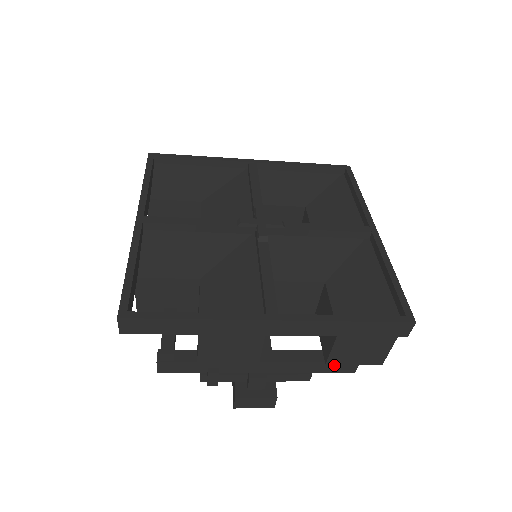
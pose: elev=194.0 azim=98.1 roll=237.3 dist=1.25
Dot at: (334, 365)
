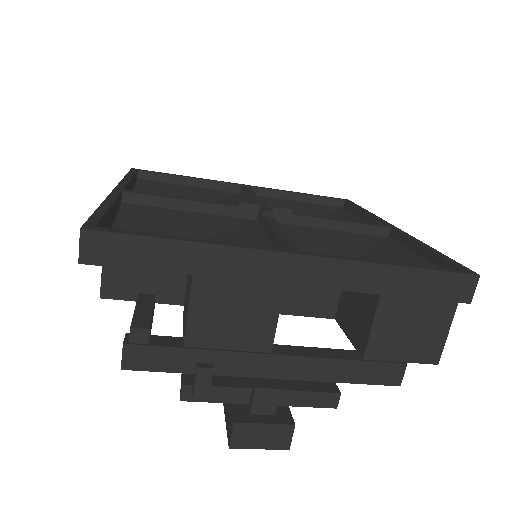
Dot at: (373, 368)
